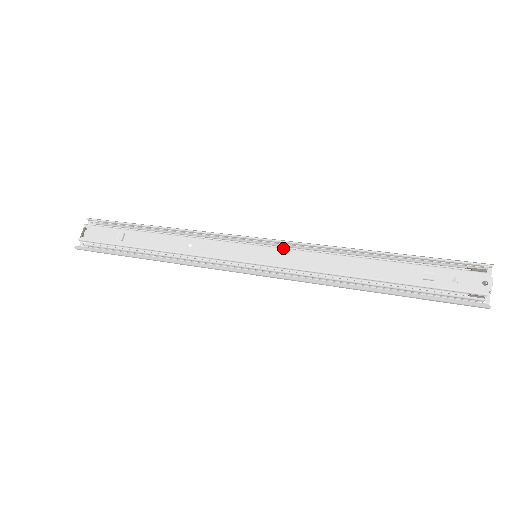
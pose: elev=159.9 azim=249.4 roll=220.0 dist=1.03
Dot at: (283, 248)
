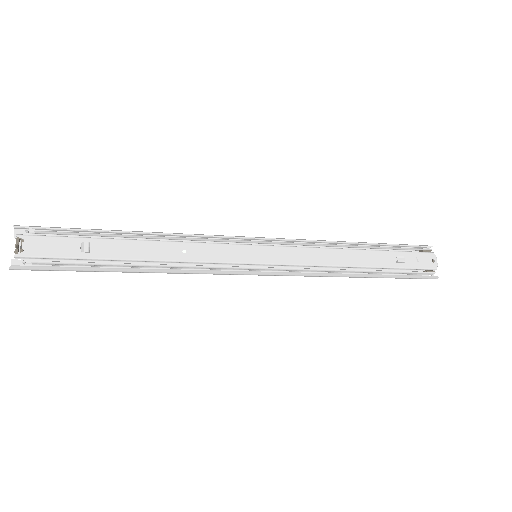
Dot at: (283, 246)
